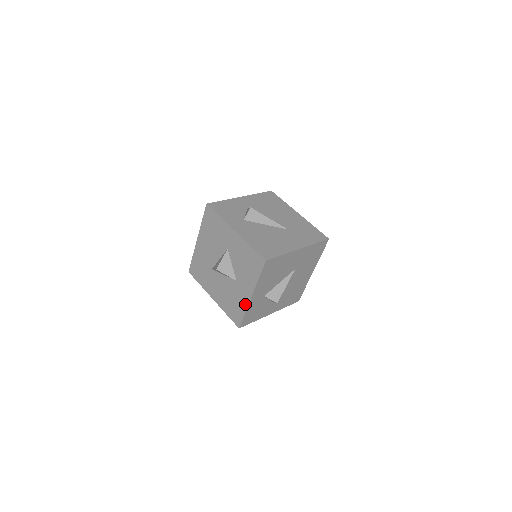
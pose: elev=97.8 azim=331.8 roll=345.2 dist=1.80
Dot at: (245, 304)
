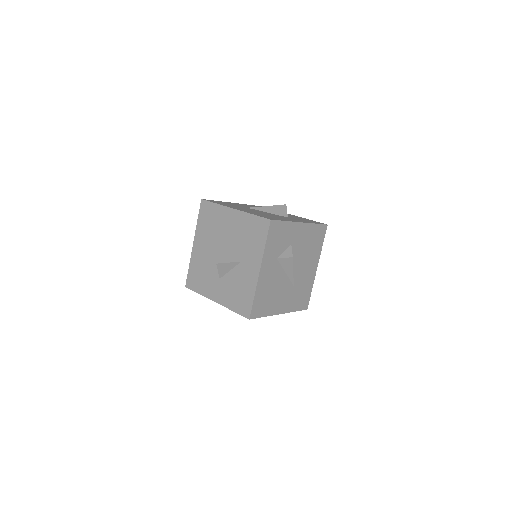
Dot at: (206, 294)
